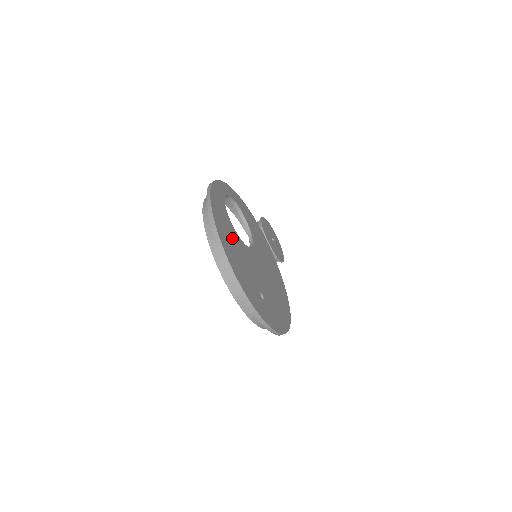
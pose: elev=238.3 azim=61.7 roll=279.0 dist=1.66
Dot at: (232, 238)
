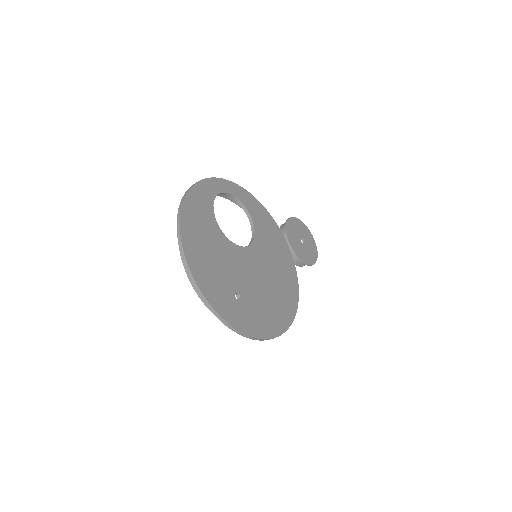
Dot at: (208, 235)
